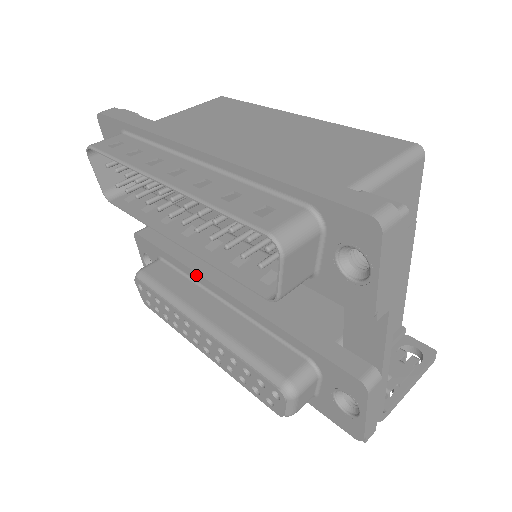
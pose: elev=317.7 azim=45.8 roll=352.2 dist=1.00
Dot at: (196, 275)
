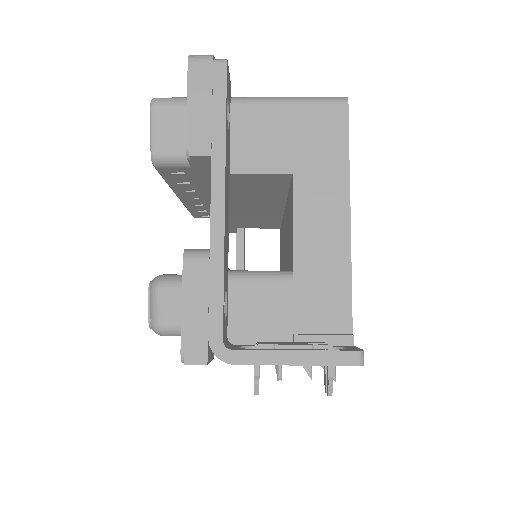
Dot at: occluded
